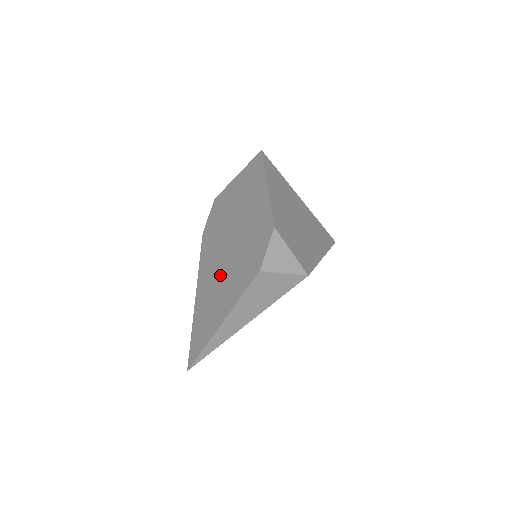
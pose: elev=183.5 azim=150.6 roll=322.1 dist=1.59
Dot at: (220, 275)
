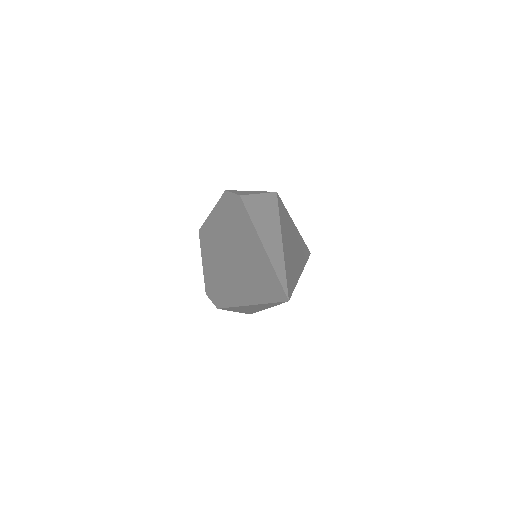
Dot at: (238, 259)
